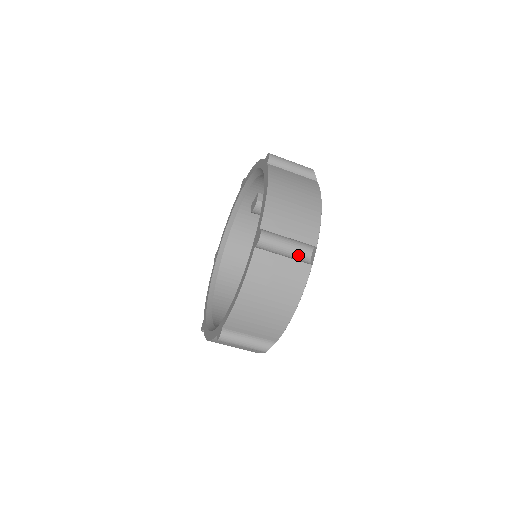
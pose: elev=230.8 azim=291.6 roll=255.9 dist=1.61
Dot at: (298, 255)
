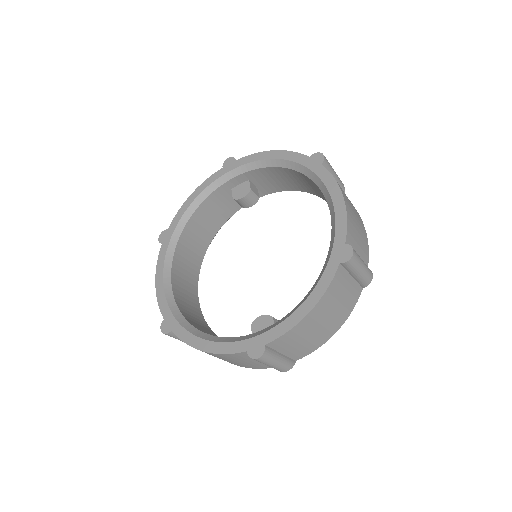
Dot at: (365, 278)
